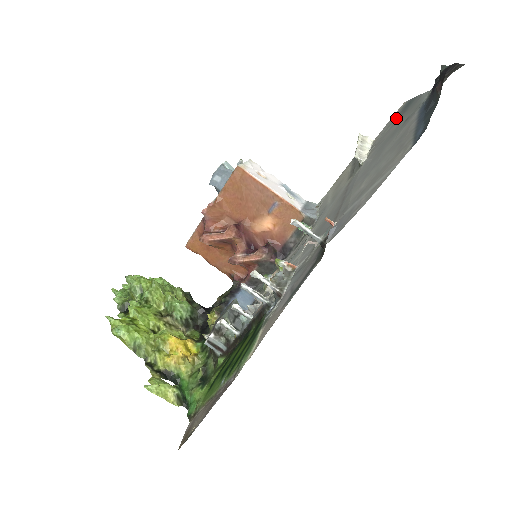
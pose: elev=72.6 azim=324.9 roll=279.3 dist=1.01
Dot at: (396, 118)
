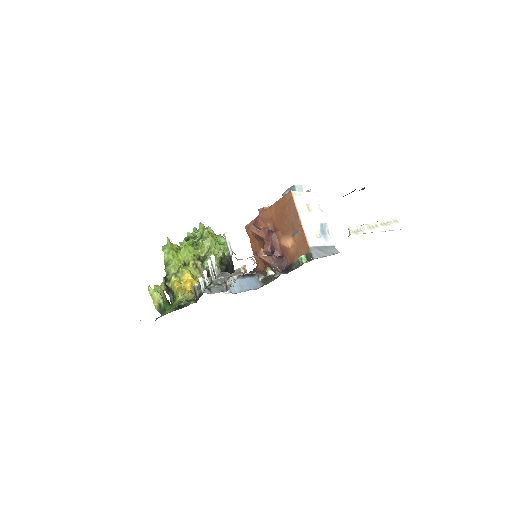
Dot at: occluded
